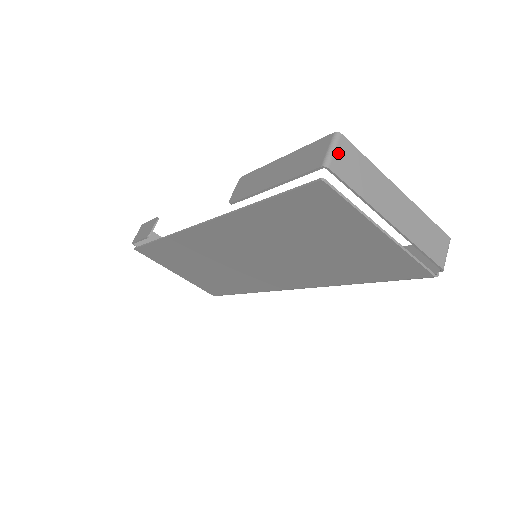
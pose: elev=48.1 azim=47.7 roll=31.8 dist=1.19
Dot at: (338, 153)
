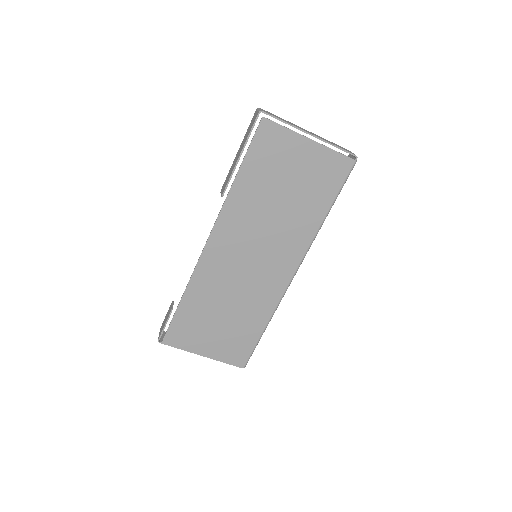
Dot at: (263, 110)
